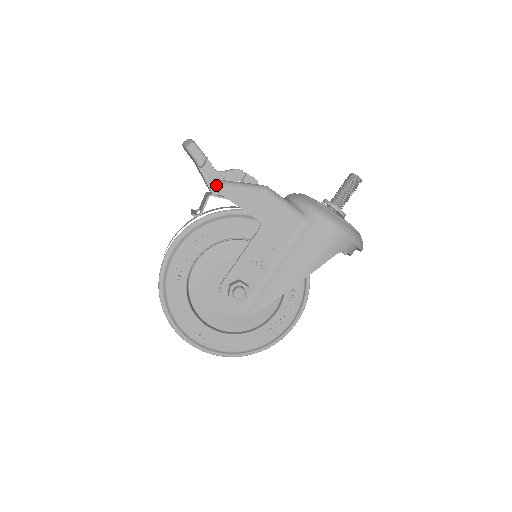
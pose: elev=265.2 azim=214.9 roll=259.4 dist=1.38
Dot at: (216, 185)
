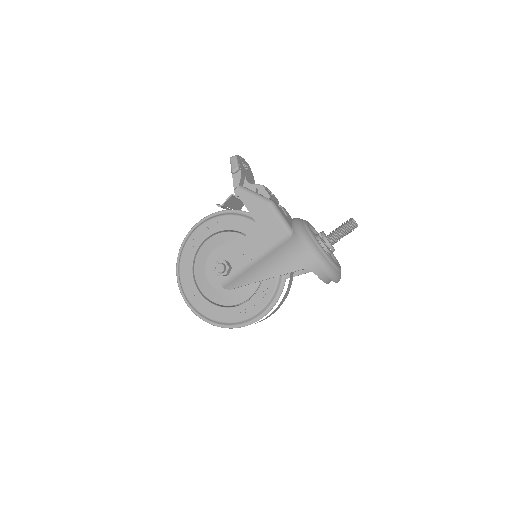
Dot at: occluded
